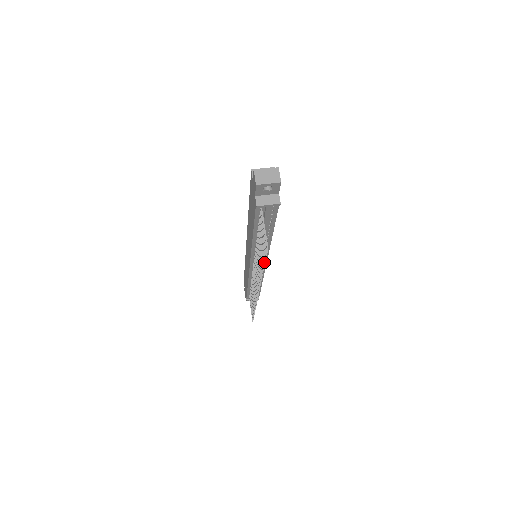
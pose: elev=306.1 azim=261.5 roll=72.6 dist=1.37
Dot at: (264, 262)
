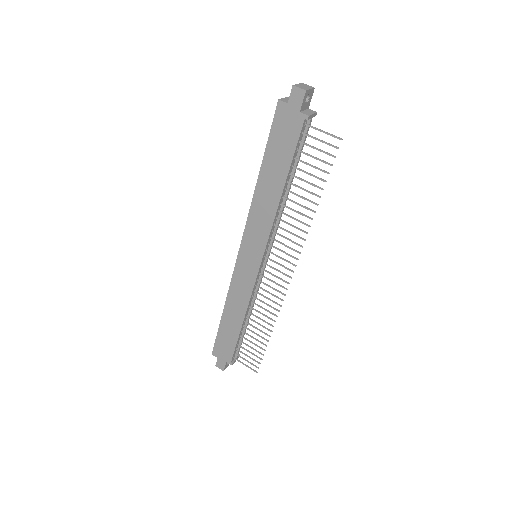
Dot at: (324, 180)
